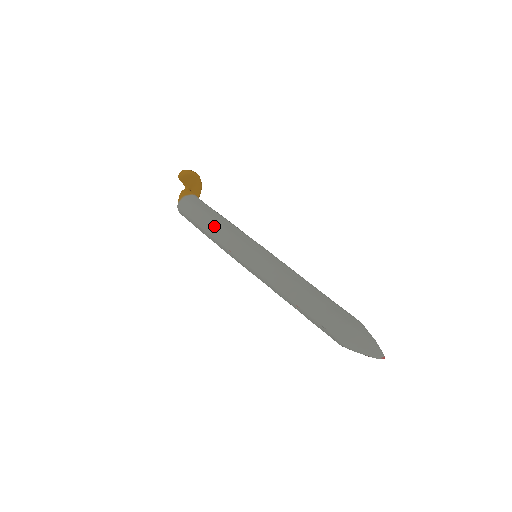
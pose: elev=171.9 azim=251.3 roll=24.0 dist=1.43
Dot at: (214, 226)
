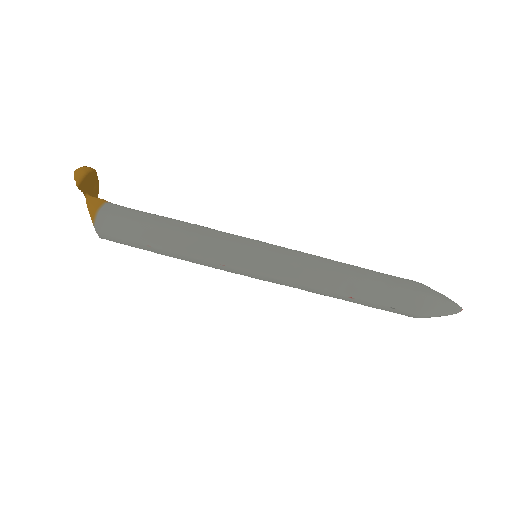
Dot at: (178, 239)
